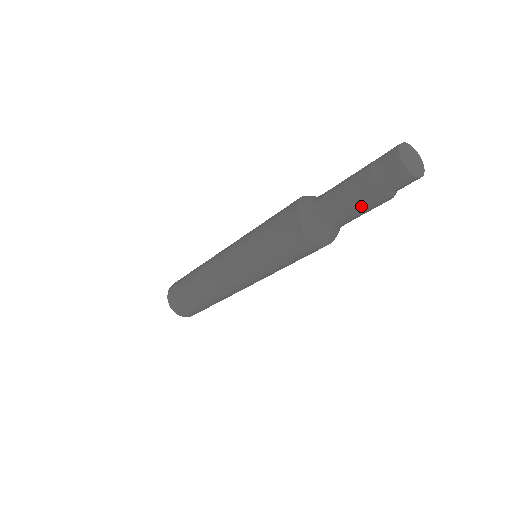
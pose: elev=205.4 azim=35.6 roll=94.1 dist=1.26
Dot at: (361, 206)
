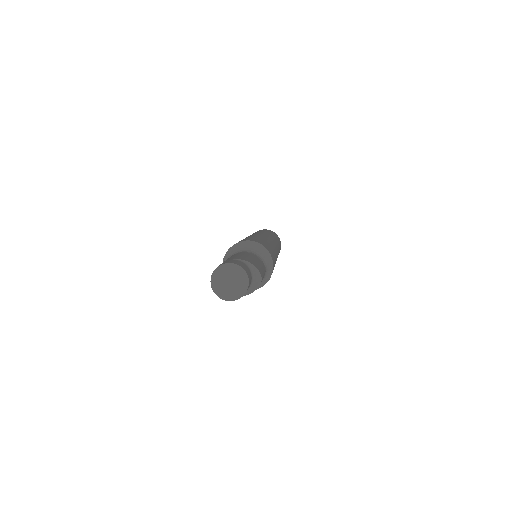
Dot at: occluded
